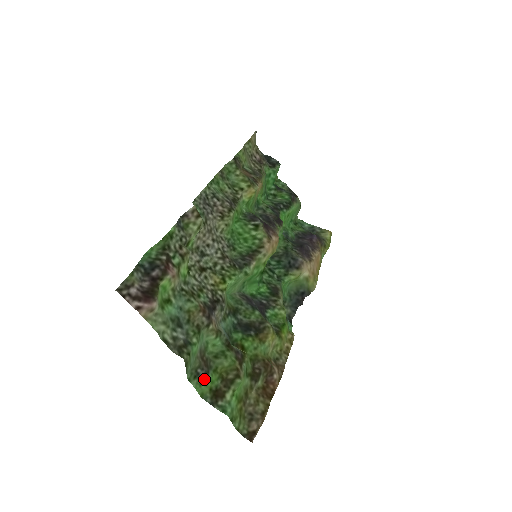
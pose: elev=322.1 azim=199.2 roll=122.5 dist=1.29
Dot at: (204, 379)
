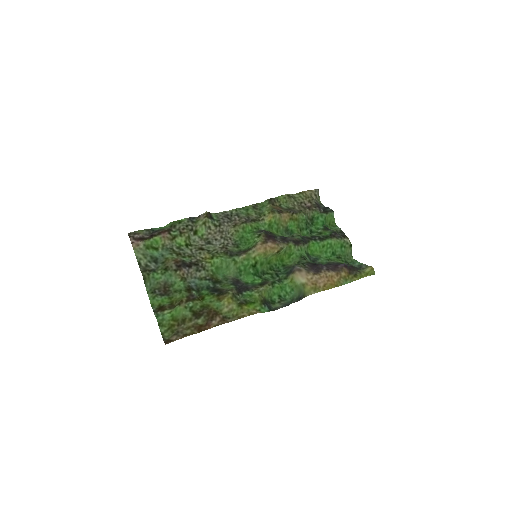
Dot at: (158, 297)
